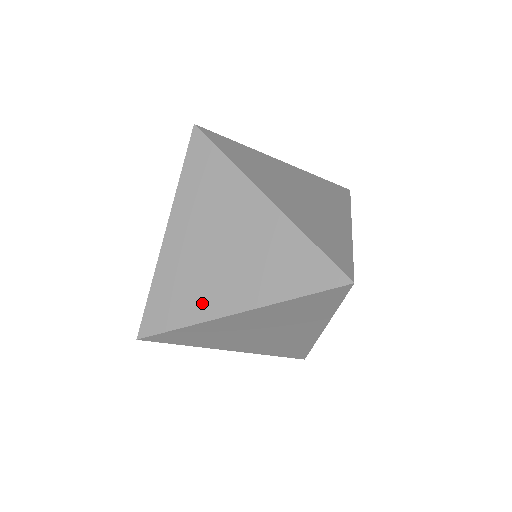
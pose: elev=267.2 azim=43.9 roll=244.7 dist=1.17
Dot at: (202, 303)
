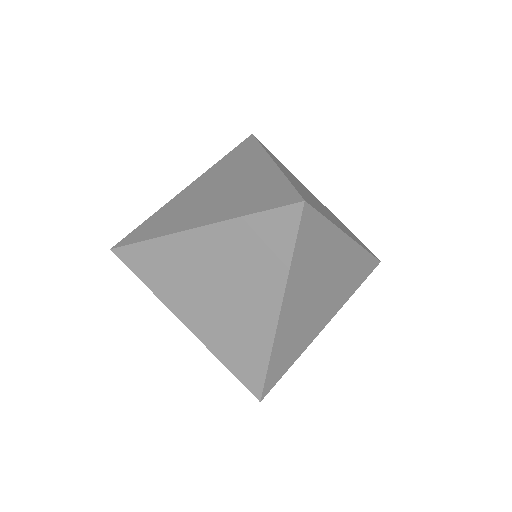
Dot at: (176, 223)
